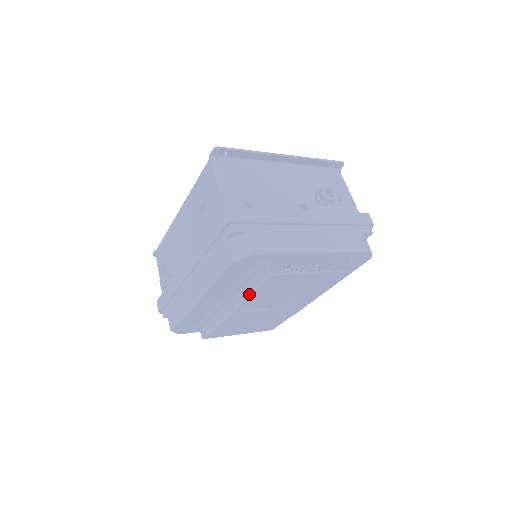
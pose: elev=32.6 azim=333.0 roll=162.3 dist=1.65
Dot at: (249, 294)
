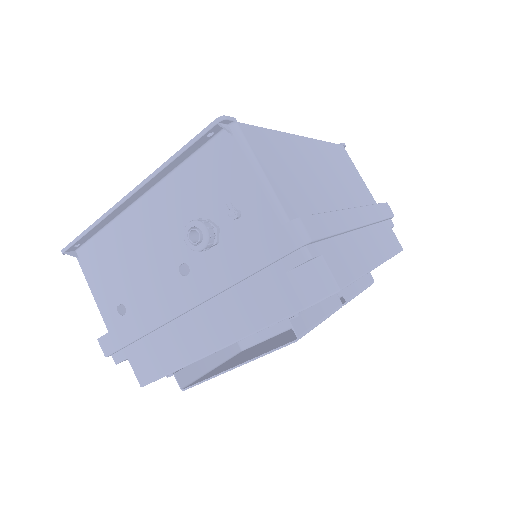
Dot at: (217, 367)
